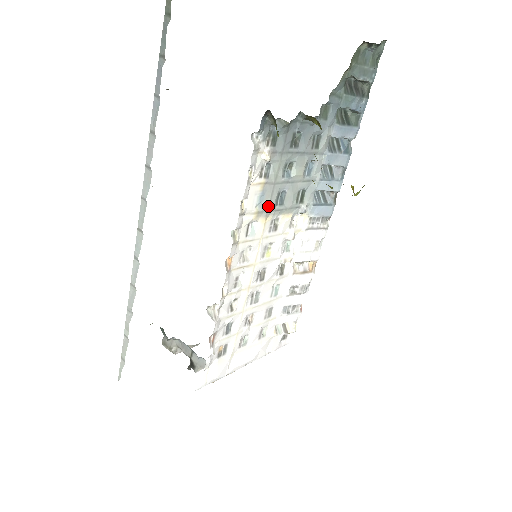
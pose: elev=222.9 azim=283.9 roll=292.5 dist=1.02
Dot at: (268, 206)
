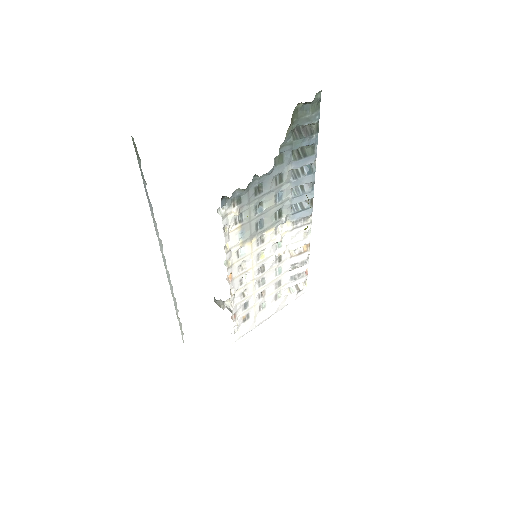
Dot at: (250, 235)
